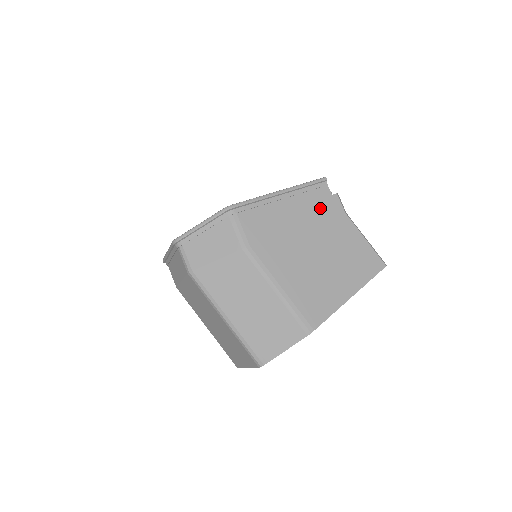
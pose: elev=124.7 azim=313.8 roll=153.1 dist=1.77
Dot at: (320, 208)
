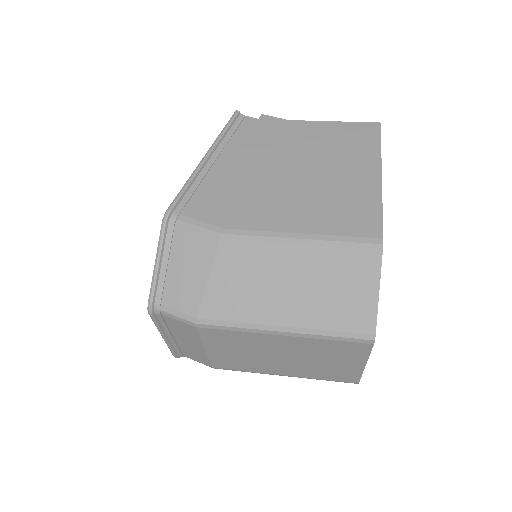
Dot at: (259, 138)
